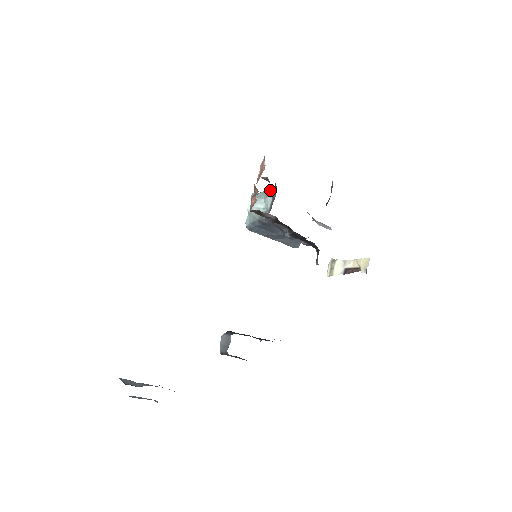
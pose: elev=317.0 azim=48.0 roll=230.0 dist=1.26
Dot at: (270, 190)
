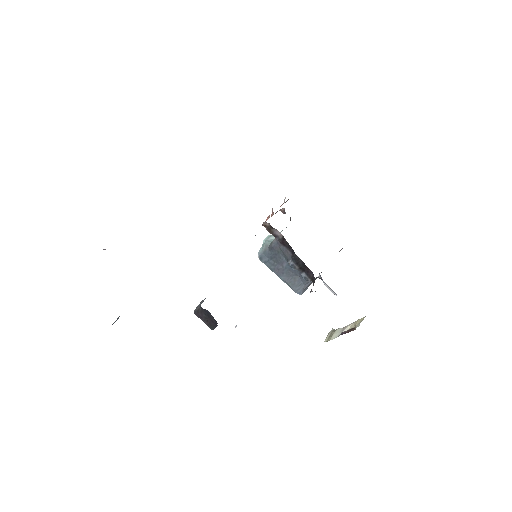
Dot at: occluded
